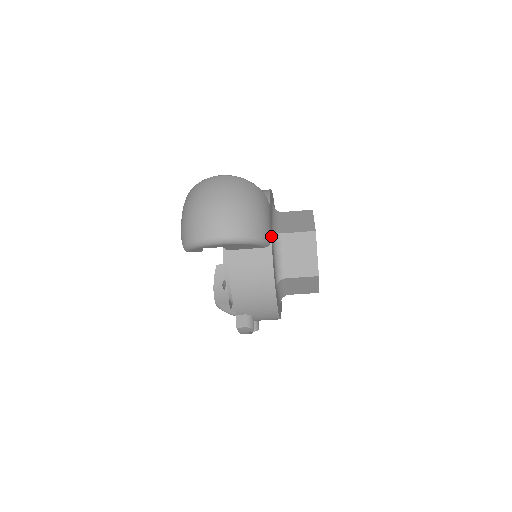
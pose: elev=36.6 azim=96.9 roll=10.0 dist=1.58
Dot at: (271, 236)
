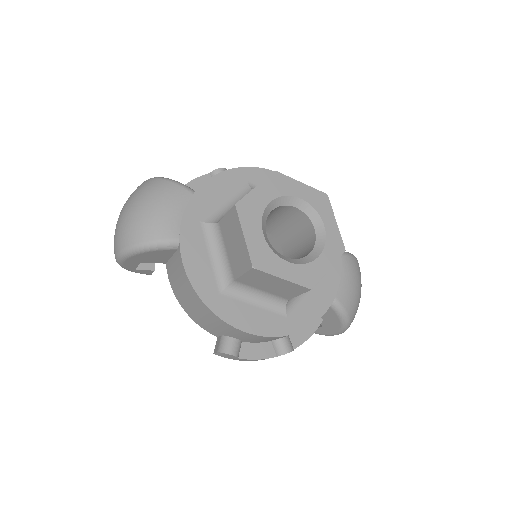
Dot at: (183, 233)
